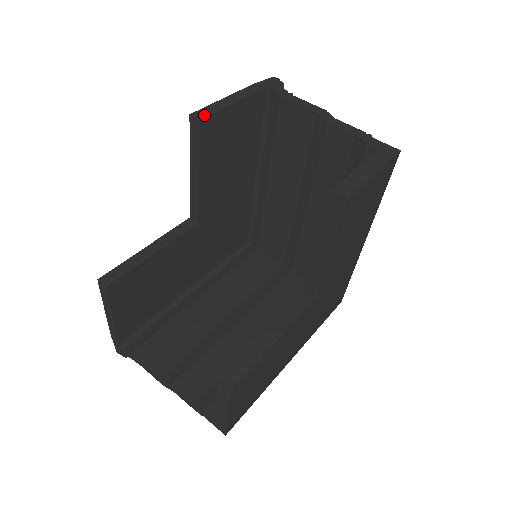
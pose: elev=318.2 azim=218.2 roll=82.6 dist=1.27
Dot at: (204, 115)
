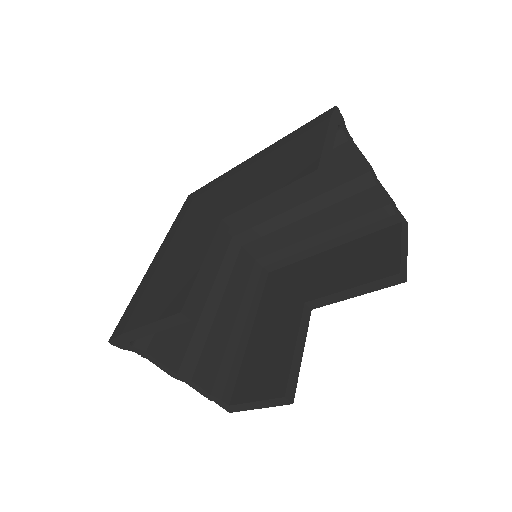
Dot at: (325, 171)
